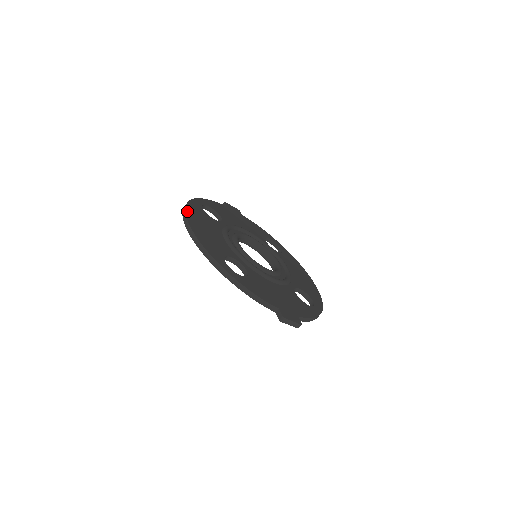
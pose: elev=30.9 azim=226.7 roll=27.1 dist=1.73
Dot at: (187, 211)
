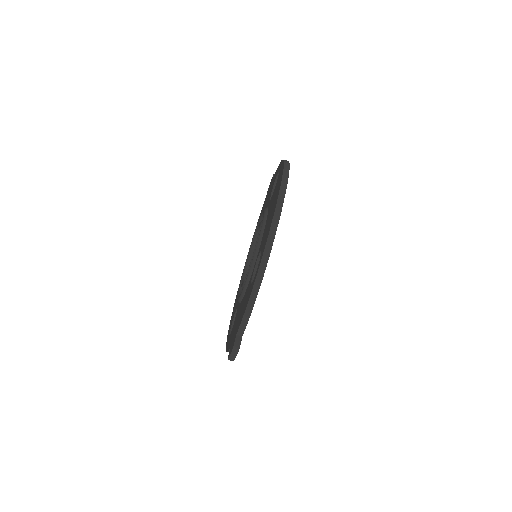
Dot at: (288, 176)
